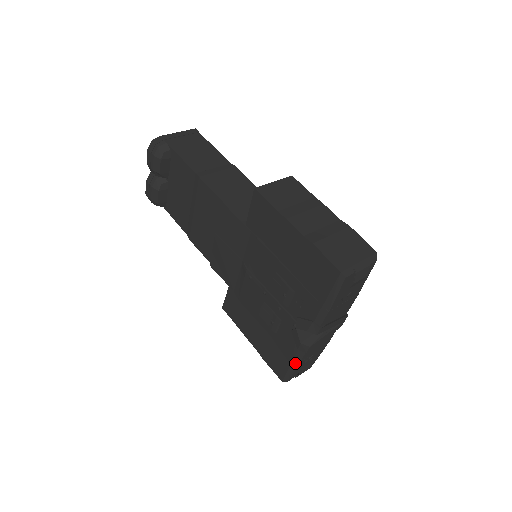
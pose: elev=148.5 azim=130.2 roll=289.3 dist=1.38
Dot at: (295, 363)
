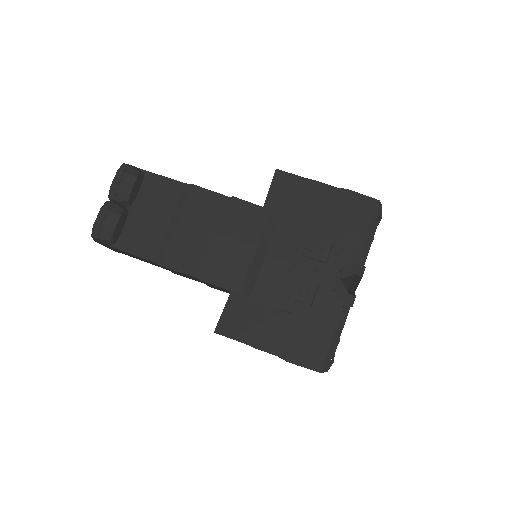
Dot at: (338, 332)
